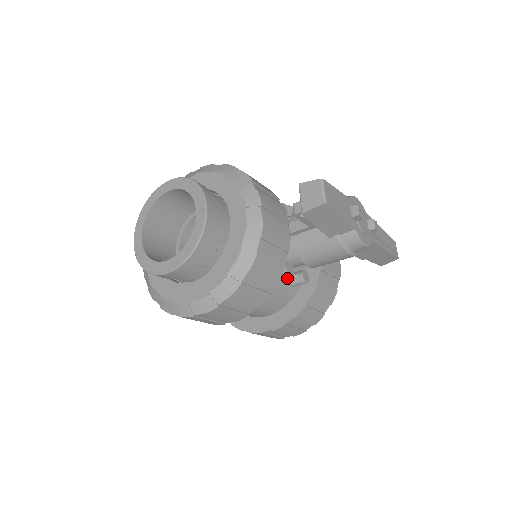
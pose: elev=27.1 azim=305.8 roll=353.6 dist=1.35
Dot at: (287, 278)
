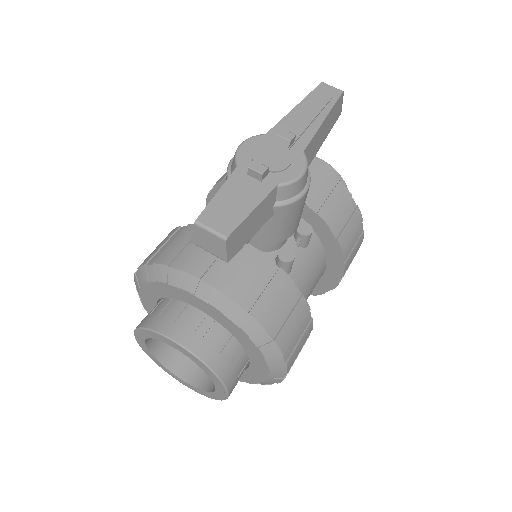
Dot at: (295, 250)
